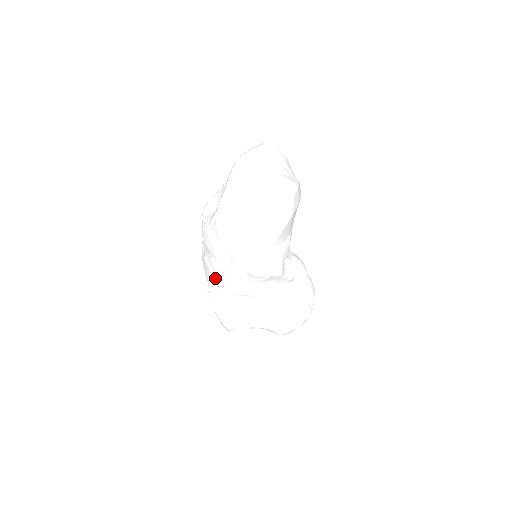
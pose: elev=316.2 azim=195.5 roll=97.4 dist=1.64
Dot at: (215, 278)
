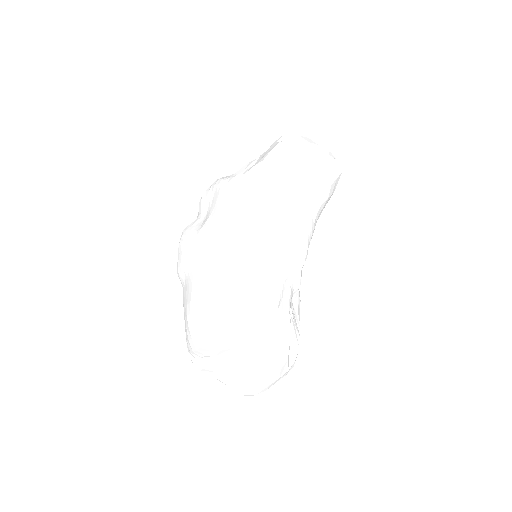
Dot at: (222, 245)
